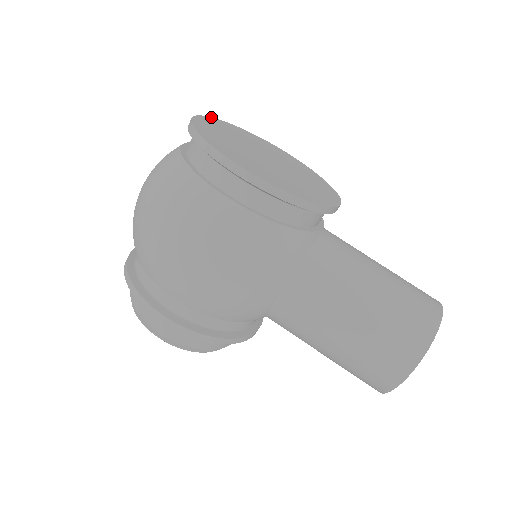
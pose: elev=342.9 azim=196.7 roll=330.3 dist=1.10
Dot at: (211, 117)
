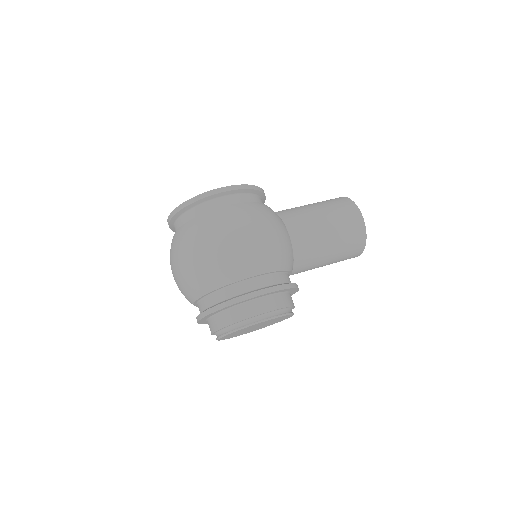
Dot at: occluded
